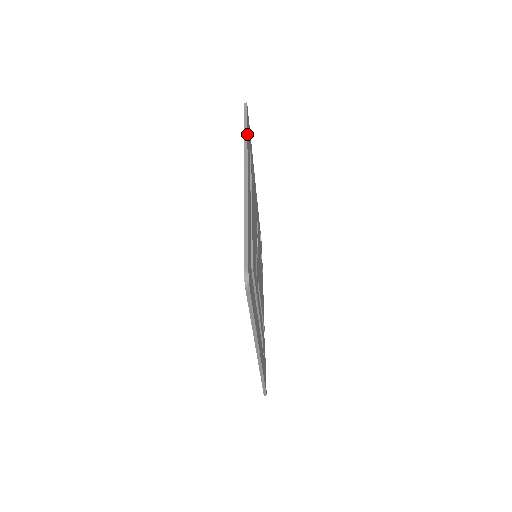
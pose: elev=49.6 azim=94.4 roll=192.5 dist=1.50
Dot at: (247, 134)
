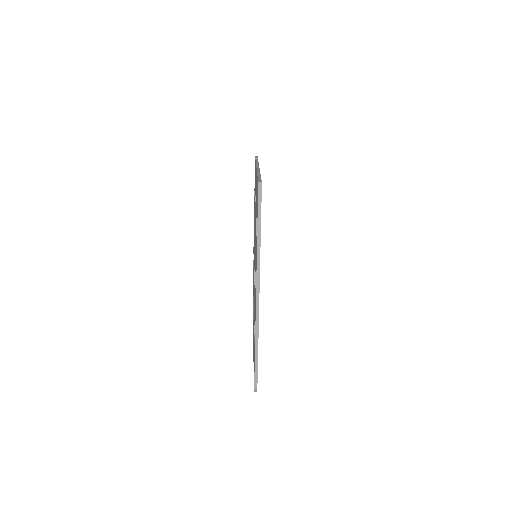
Dot at: (260, 237)
